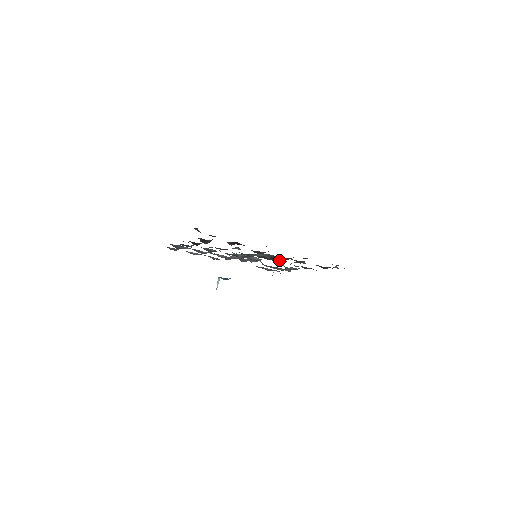
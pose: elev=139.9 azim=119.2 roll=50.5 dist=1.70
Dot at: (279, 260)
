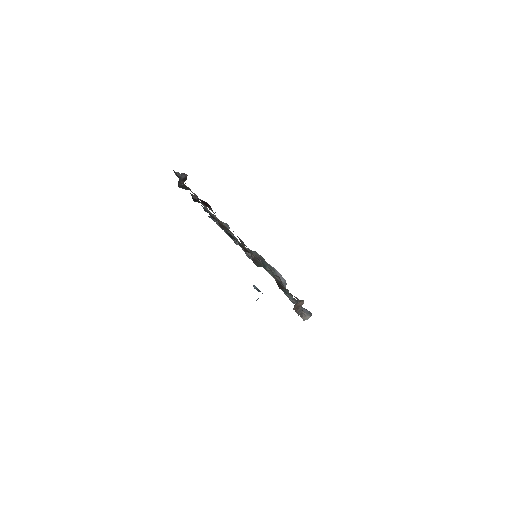
Dot at: occluded
